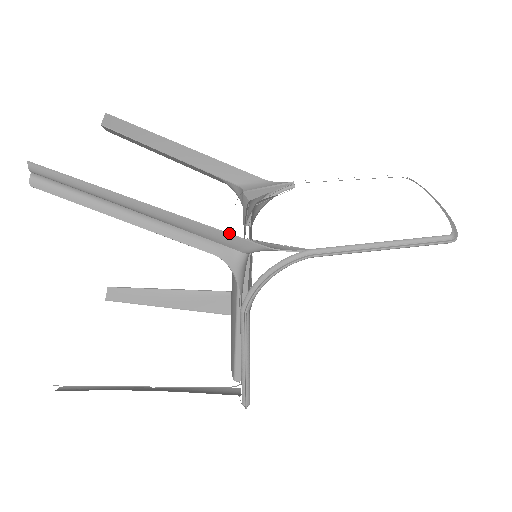
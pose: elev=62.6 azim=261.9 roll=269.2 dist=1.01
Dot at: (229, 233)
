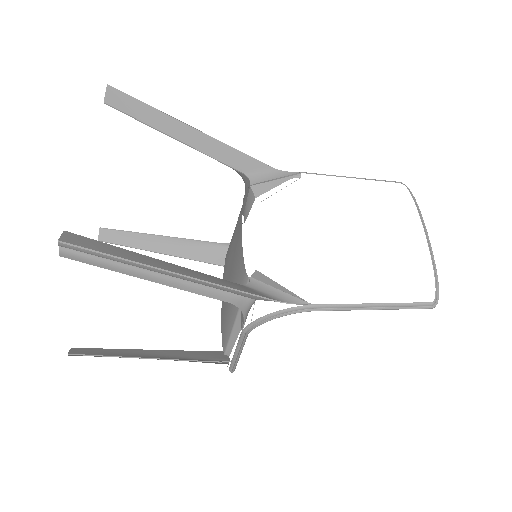
Dot at: (245, 292)
